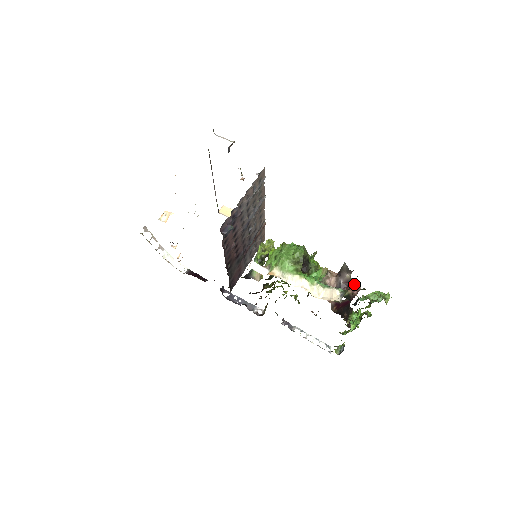
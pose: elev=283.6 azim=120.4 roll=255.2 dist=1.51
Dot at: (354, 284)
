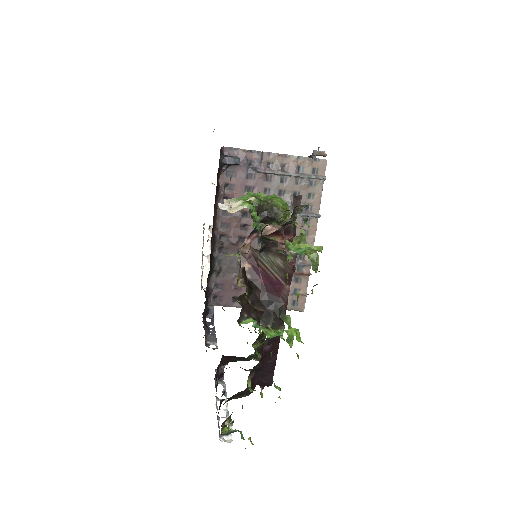
Dot at: (293, 235)
